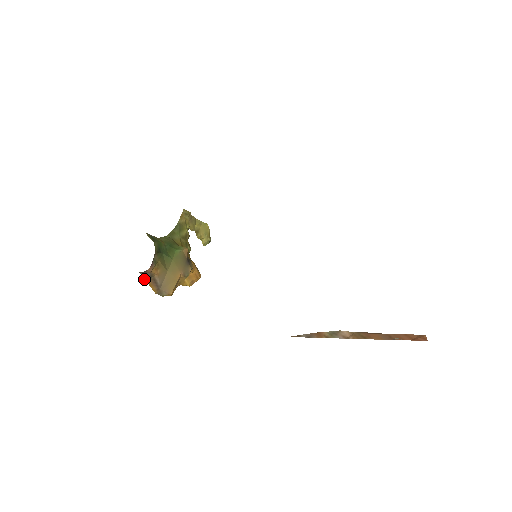
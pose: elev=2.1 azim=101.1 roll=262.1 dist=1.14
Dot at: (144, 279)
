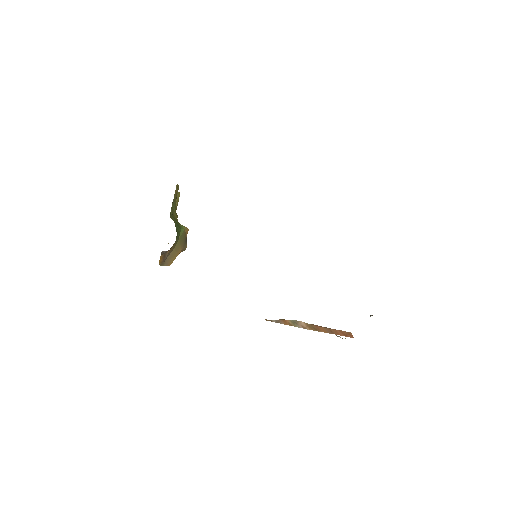
Dot at: occluded
